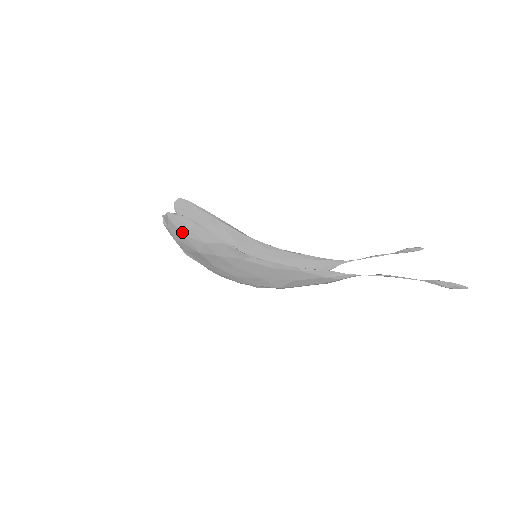
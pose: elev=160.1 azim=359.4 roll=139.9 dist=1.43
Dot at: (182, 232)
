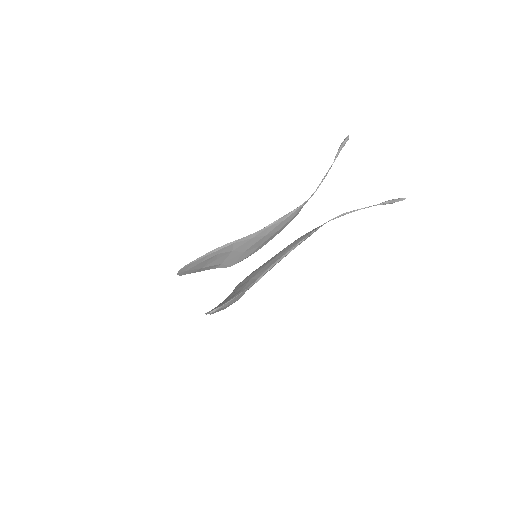
Dot at: (223, 309)
